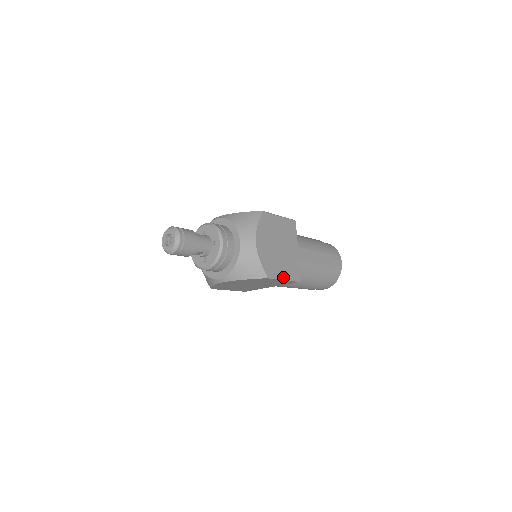
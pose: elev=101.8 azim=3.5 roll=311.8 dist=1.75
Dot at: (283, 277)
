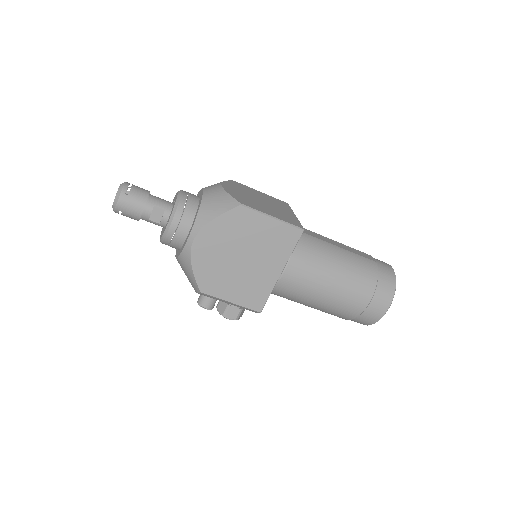
Dot at: (270, 215)
